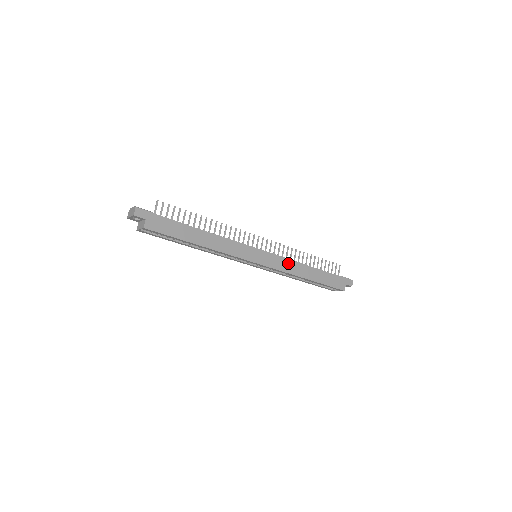
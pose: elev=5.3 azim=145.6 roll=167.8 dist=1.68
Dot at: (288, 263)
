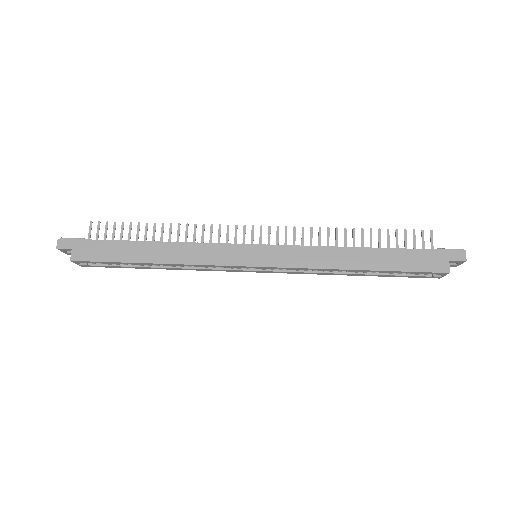
Dot at: (311, 253)
